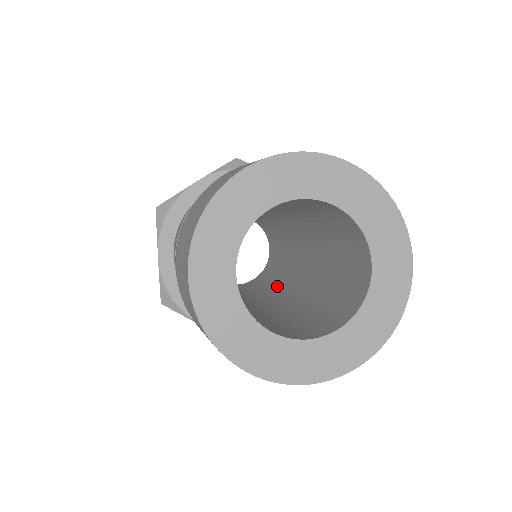
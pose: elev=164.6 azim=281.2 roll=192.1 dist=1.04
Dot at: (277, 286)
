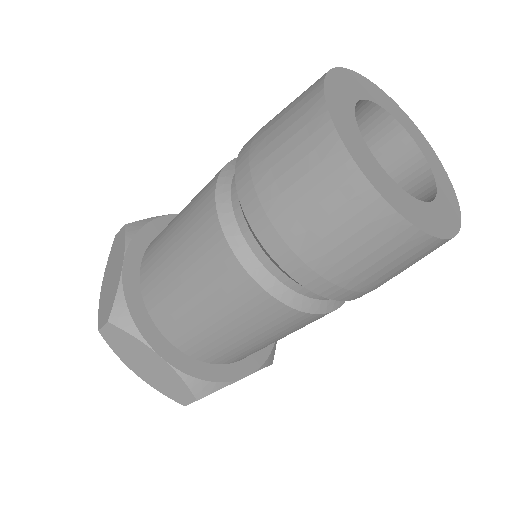
Dot at: occluded
